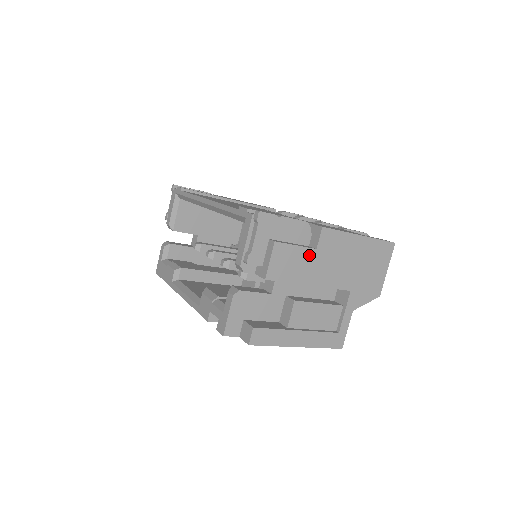
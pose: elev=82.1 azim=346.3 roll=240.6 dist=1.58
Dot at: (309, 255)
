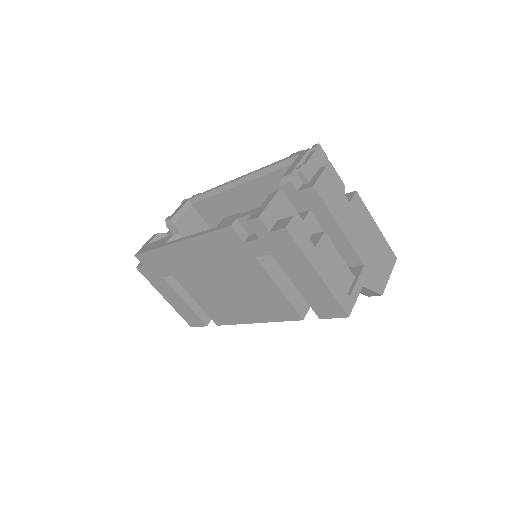
Dot at: (344, 202)
